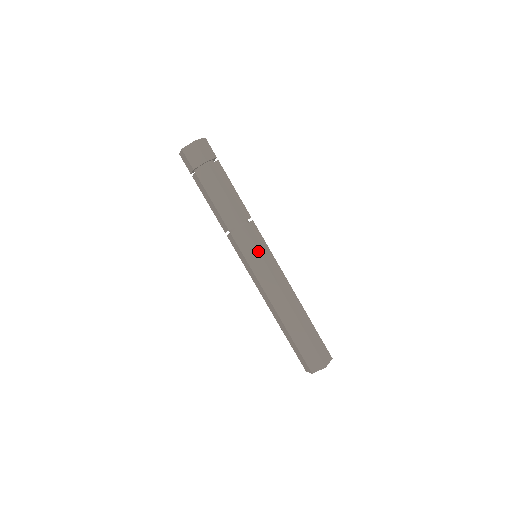
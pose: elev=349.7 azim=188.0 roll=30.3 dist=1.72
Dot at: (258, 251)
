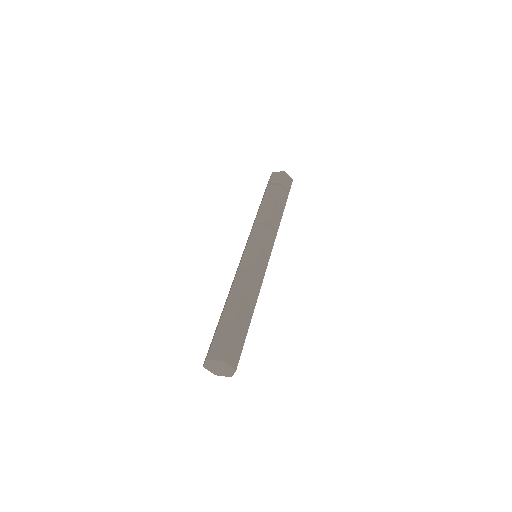
Dot at: occluded
